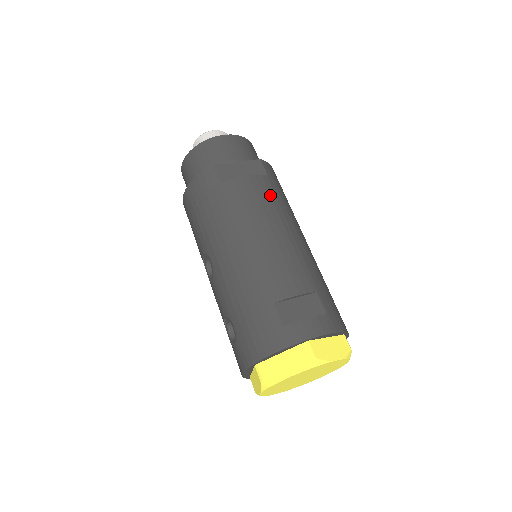
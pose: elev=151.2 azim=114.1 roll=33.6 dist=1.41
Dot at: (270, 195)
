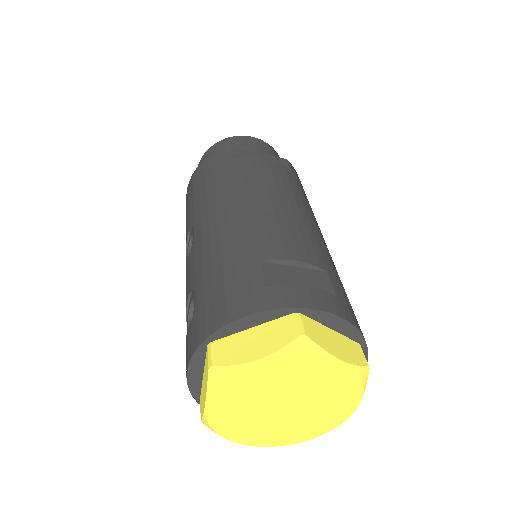
Dot at: (289, 180)
